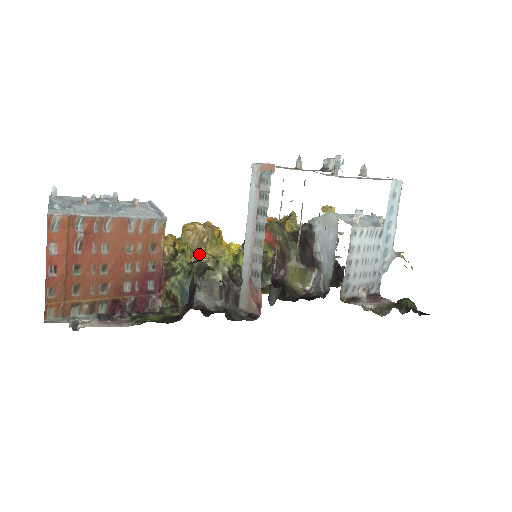
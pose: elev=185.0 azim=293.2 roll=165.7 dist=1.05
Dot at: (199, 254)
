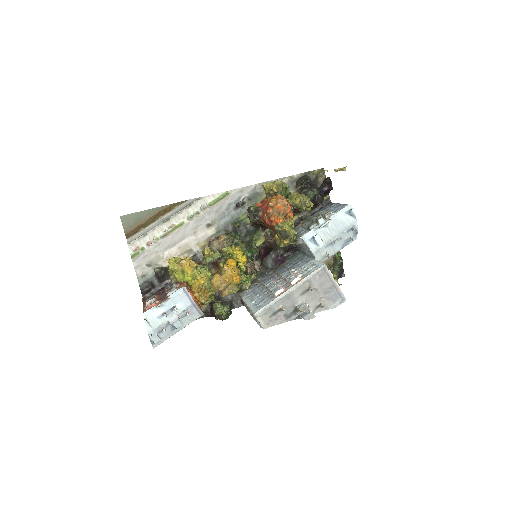
Dot at: (219, 293)
